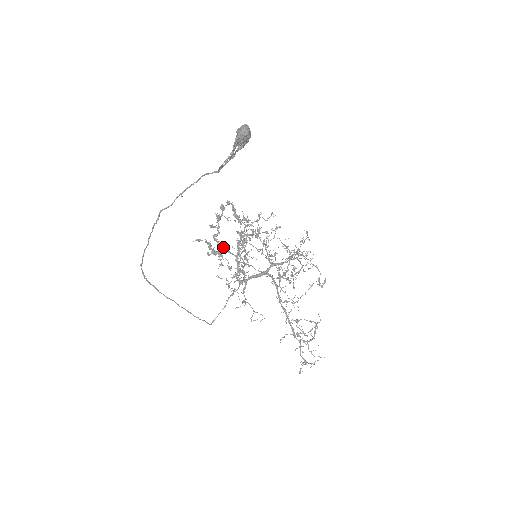
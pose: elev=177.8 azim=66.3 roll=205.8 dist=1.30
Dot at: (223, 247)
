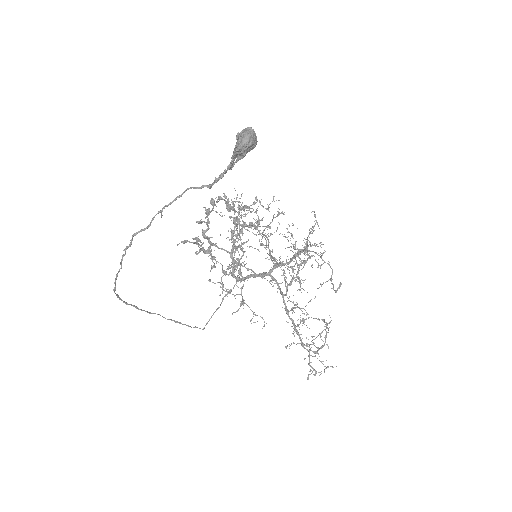
Dot at: (215, 244)
